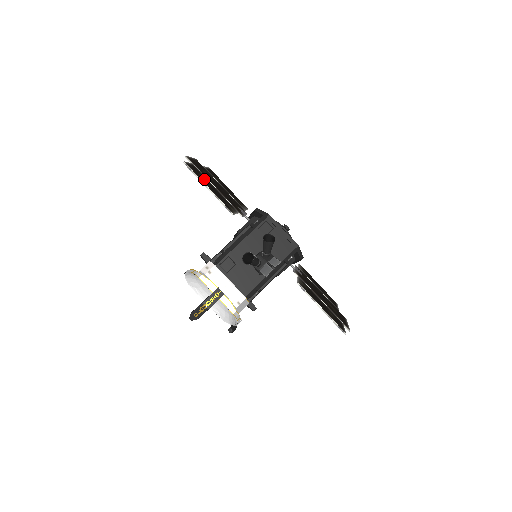
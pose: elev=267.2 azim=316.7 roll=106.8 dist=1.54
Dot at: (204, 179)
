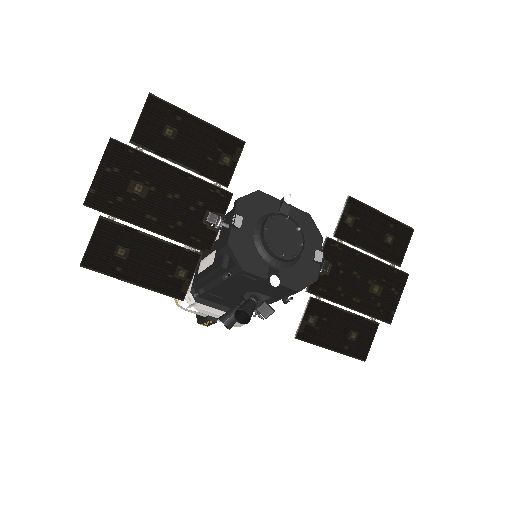
Dot at: (125, 253)
